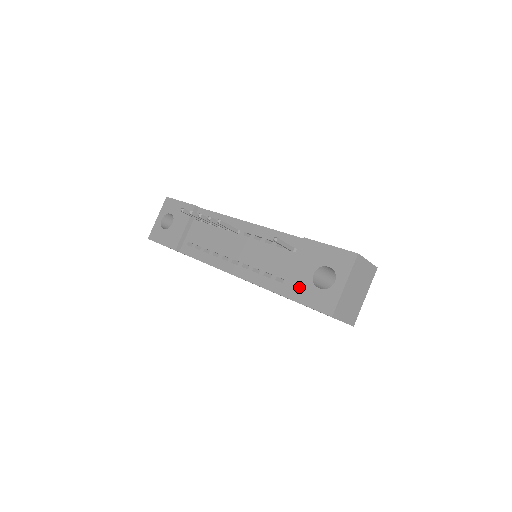
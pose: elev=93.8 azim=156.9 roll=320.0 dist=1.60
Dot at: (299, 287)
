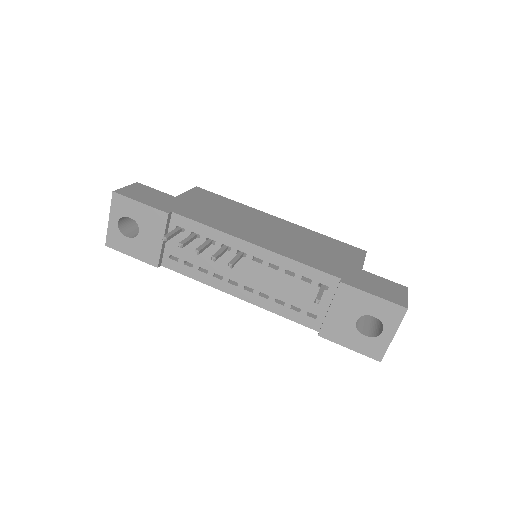
Dot at: (341, 332)
